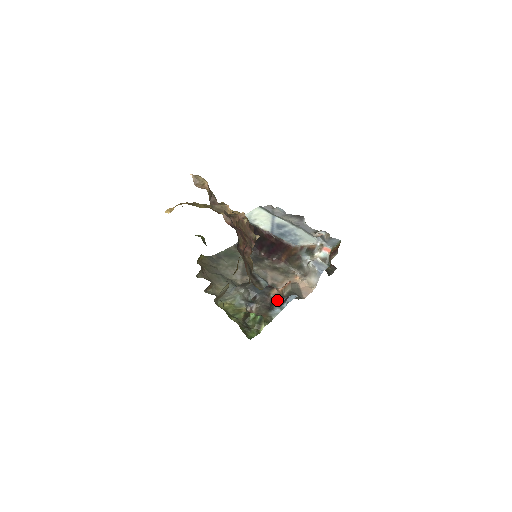
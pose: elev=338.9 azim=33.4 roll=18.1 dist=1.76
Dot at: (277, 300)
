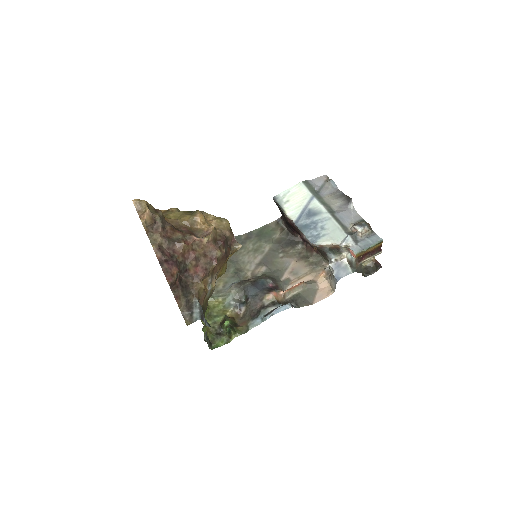
Dot at: (267, 307)
